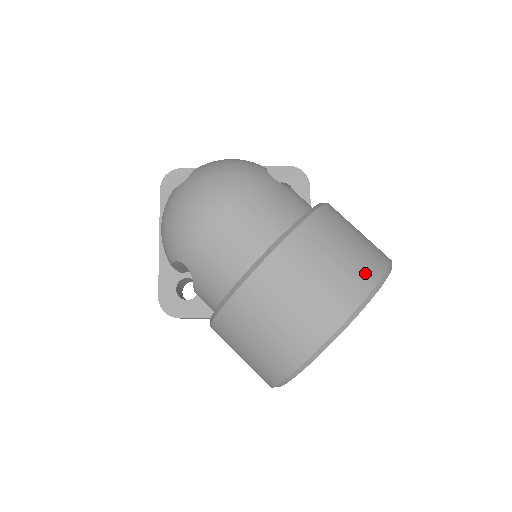
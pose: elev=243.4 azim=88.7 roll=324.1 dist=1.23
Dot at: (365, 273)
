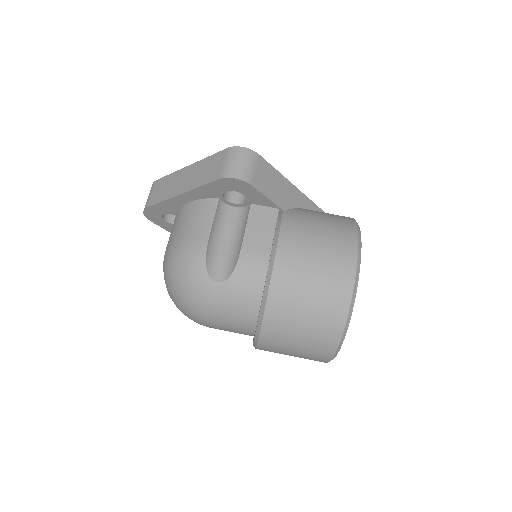
Dot at: (326, 340)
